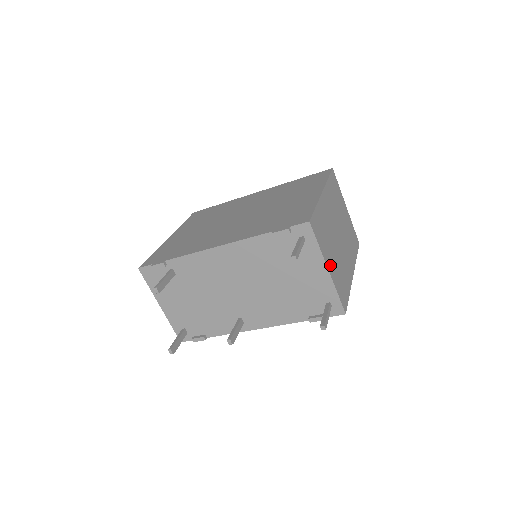
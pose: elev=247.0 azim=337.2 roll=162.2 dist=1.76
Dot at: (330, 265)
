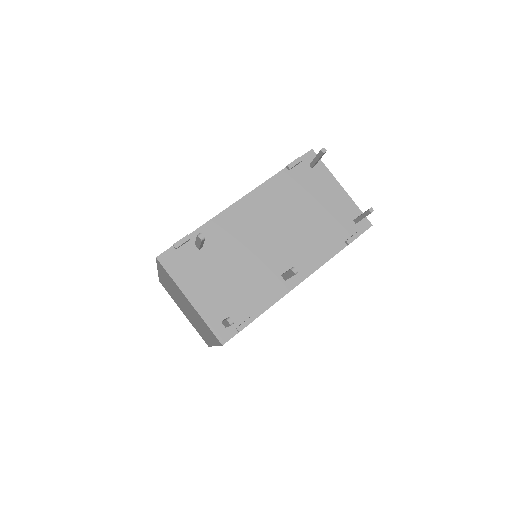
Dot at: occluded
